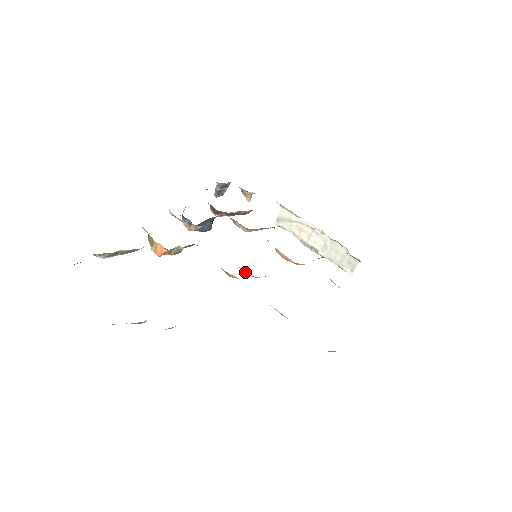
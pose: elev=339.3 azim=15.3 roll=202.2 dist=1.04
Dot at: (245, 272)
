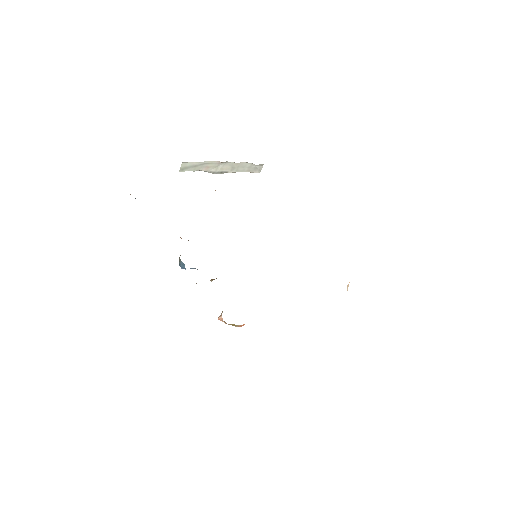
Dot at: occluded
